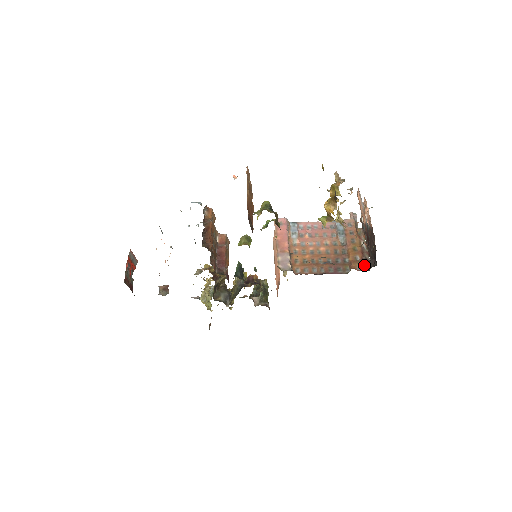
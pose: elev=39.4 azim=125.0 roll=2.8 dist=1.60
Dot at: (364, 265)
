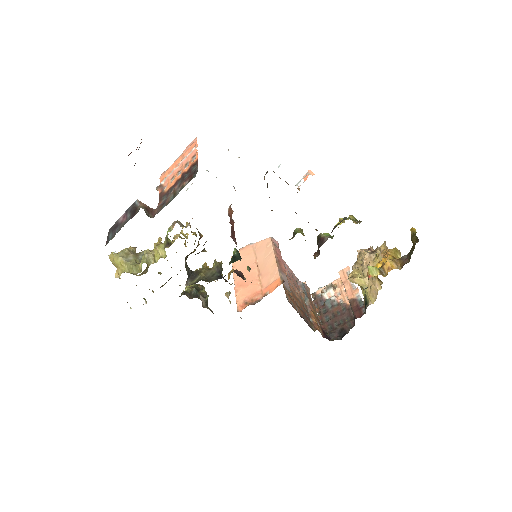
Dot at: (325, 333)
